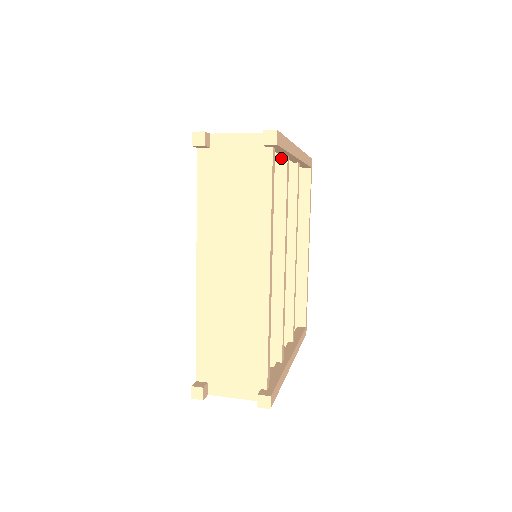
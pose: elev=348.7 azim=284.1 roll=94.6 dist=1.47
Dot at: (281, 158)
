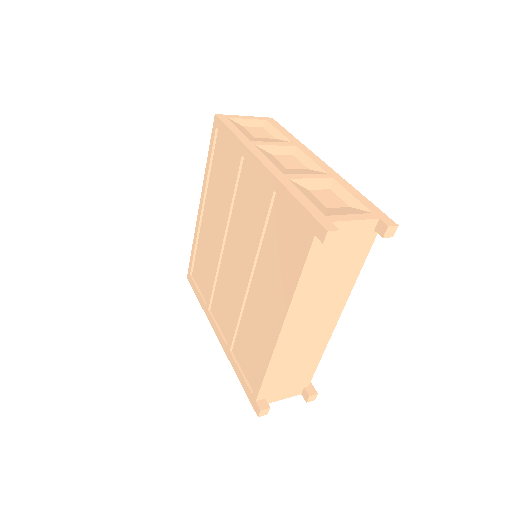
Dot at: occluded
